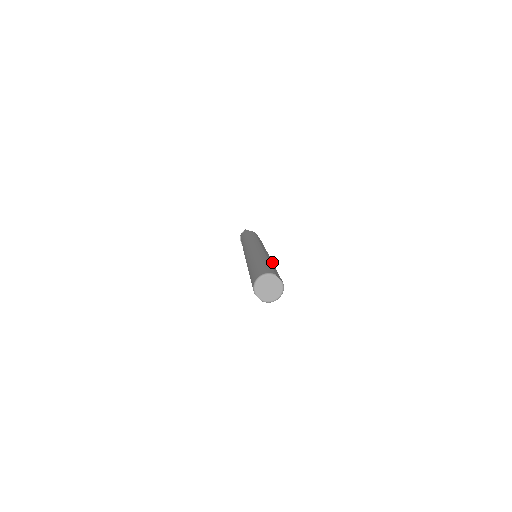
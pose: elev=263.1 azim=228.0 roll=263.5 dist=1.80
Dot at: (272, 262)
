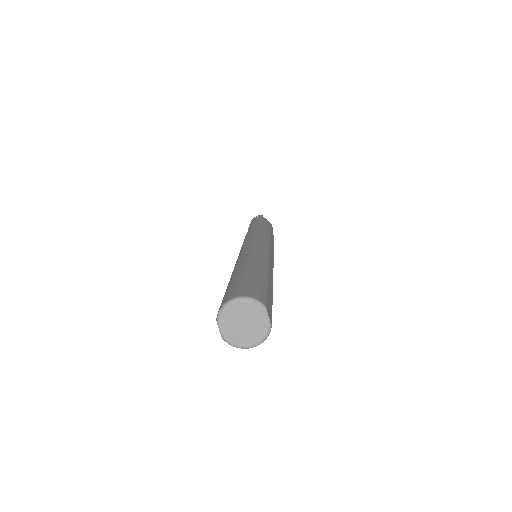
Dot at: occluded
